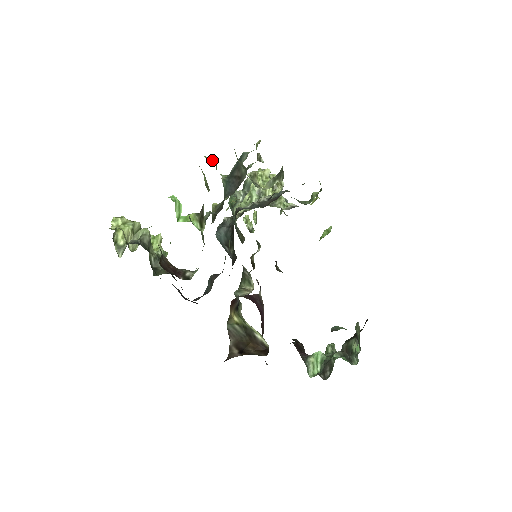
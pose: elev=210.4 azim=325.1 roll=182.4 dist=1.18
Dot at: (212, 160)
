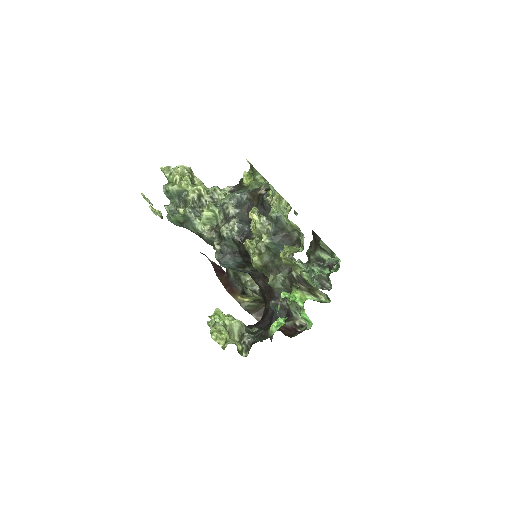
Dot at: (296, 249)
